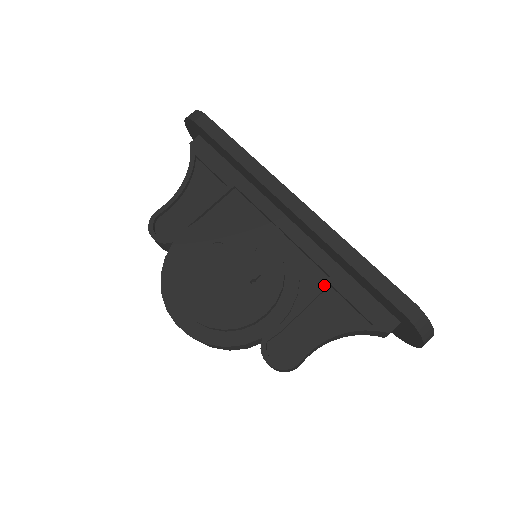
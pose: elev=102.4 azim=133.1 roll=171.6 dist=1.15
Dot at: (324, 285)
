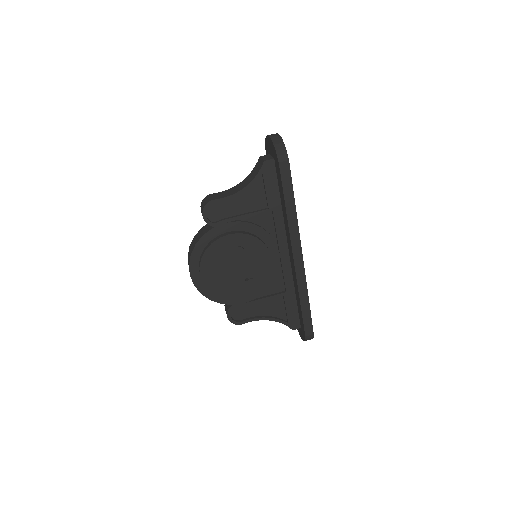
Dot at: (280, 295)
